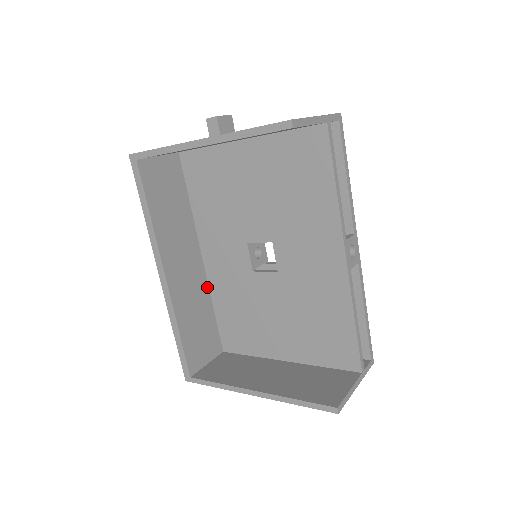
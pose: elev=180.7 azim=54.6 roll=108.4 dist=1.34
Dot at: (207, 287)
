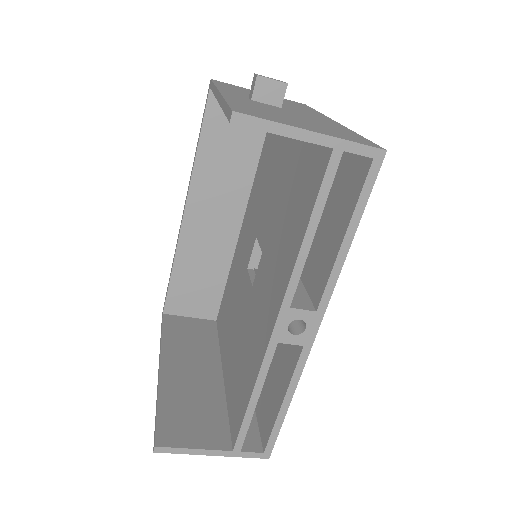
Dot at: (232, 254)
